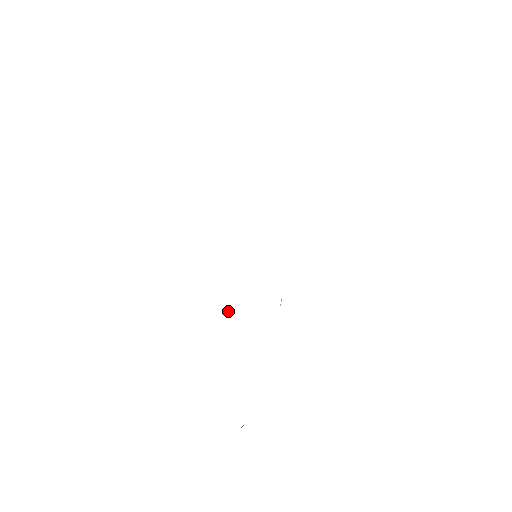
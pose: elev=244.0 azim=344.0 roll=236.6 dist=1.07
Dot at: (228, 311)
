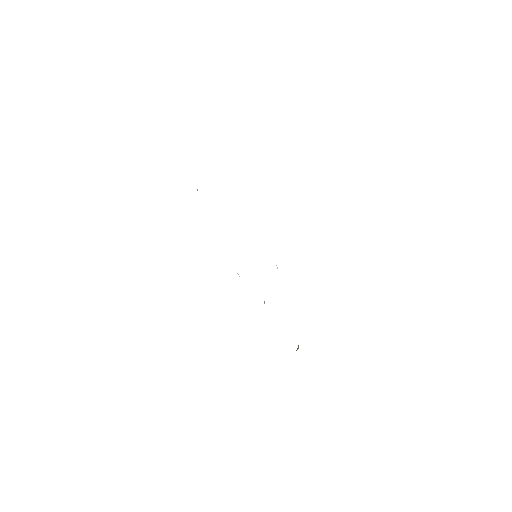
Dot at: occluded
